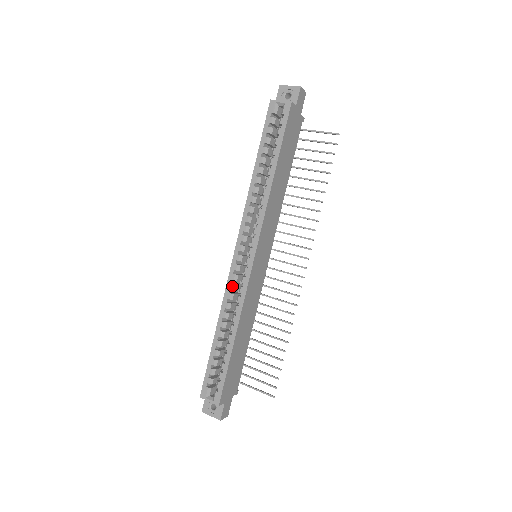
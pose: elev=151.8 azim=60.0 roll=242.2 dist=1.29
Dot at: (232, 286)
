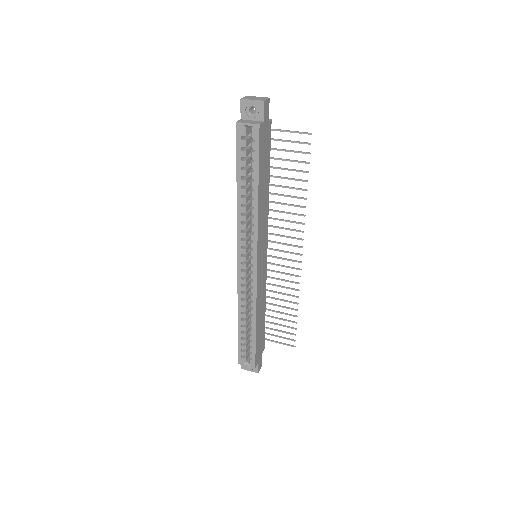
Dot at: (243, 289)
